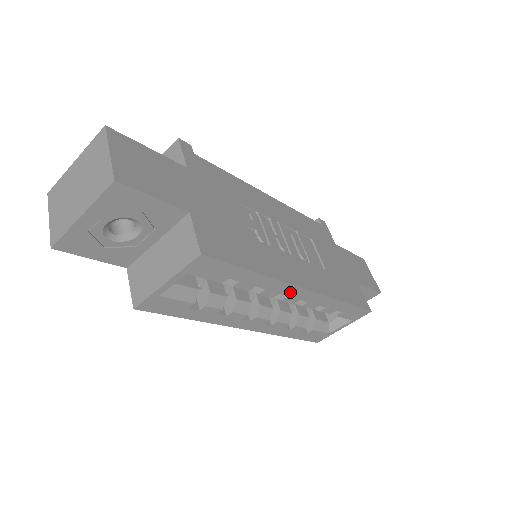
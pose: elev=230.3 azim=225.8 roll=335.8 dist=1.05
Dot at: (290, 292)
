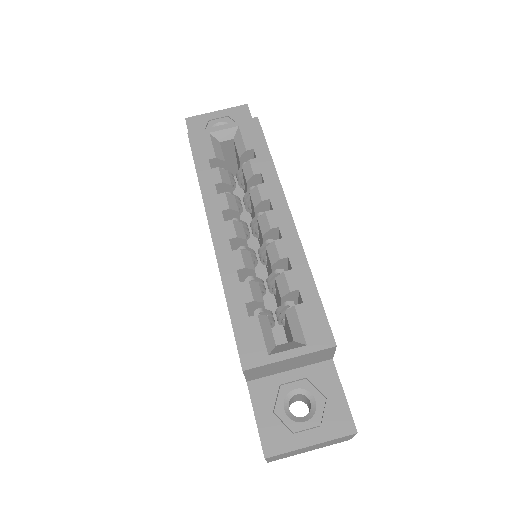
Dot at: (278, 206)
